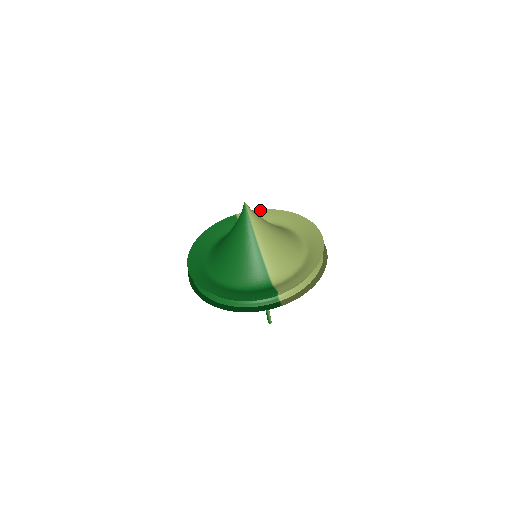
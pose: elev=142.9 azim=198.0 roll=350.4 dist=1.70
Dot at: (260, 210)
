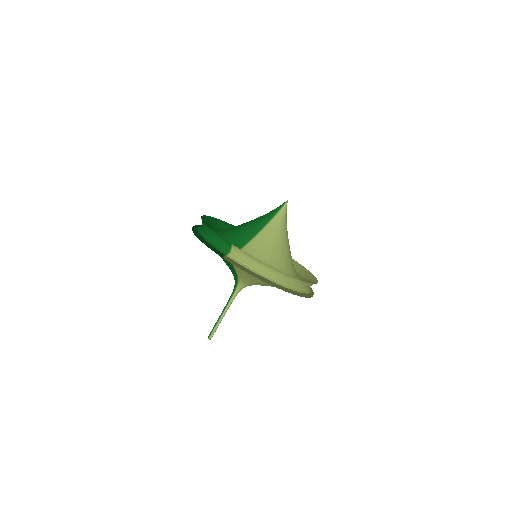
Dot at: occluded
